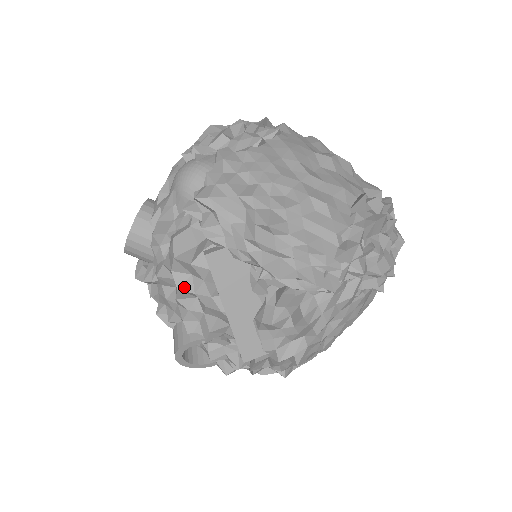
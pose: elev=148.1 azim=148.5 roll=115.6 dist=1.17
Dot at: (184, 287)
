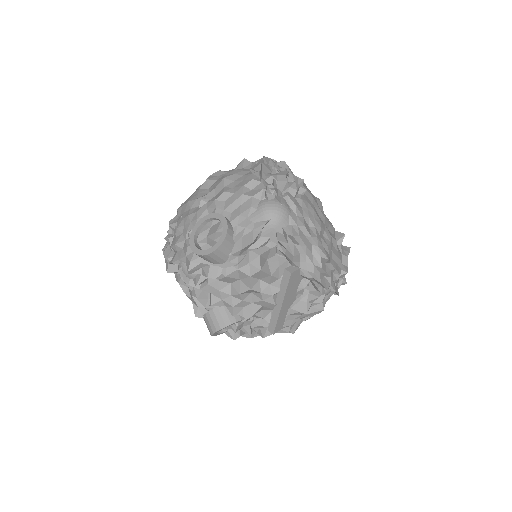
Dot at: (255, 288)
